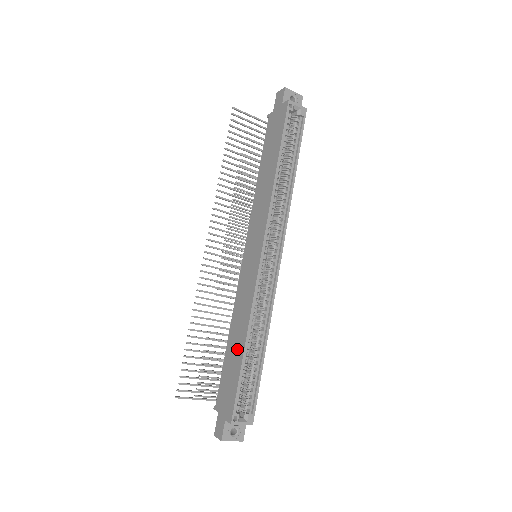
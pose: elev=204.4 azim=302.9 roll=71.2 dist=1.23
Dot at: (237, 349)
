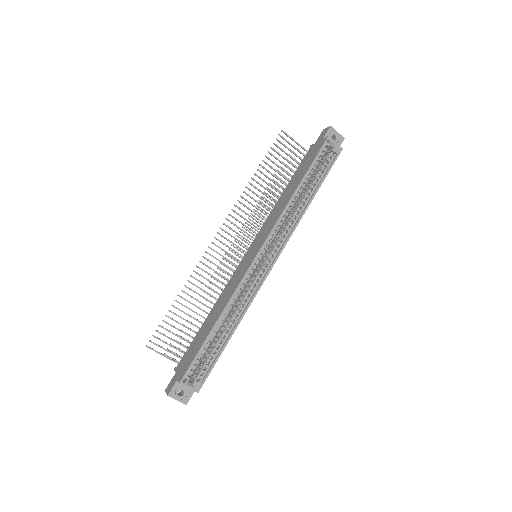
Dot at: (209, 325)
